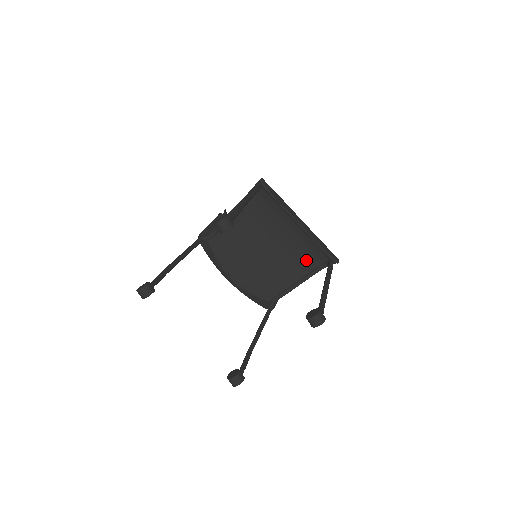
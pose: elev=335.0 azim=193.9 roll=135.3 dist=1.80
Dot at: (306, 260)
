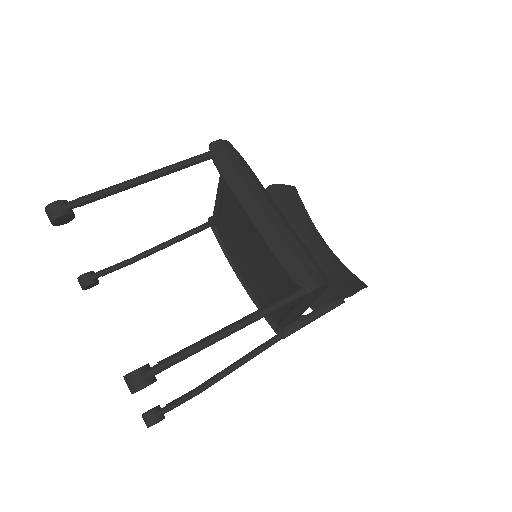
Dot at: occluded
